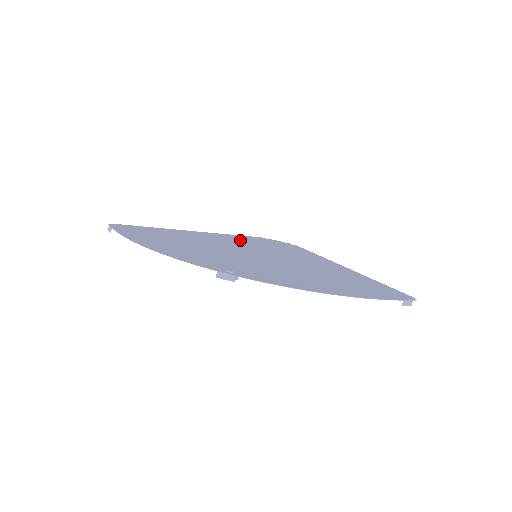
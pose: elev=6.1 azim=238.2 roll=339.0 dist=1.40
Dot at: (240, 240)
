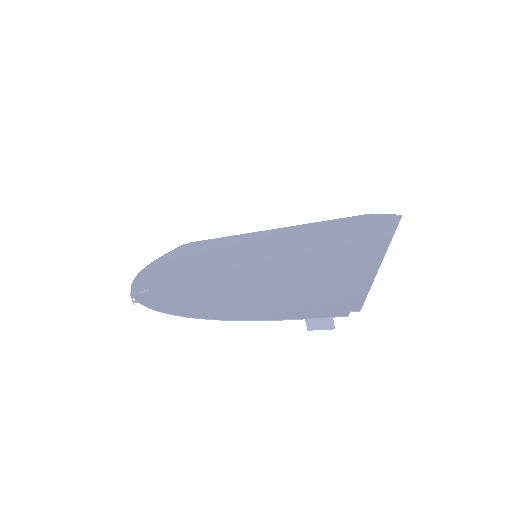
Dot at: (305, 230)
